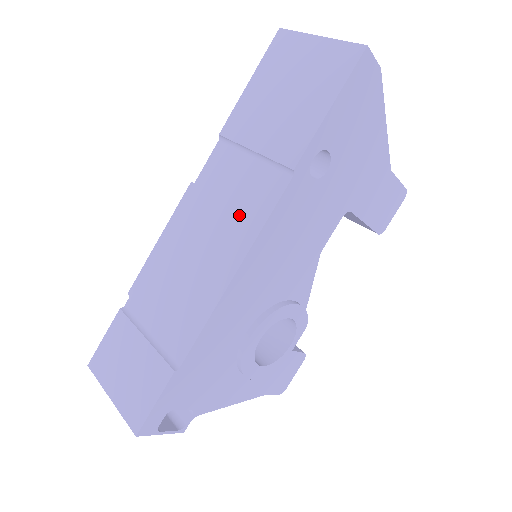
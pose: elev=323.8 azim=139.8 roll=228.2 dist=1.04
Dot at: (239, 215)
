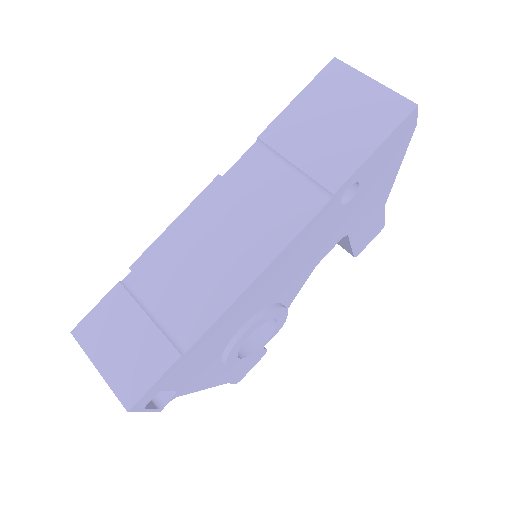
Dot at: (270, 221)
